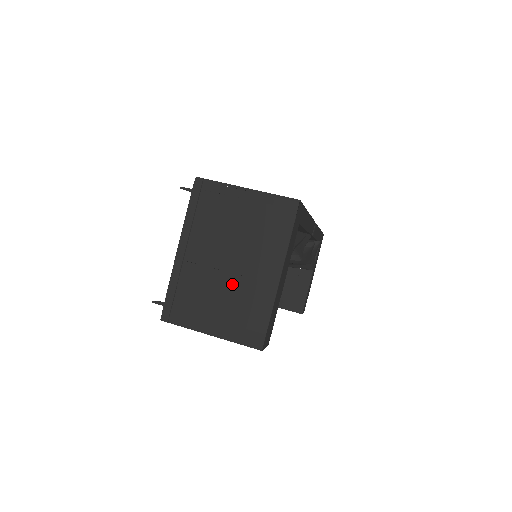
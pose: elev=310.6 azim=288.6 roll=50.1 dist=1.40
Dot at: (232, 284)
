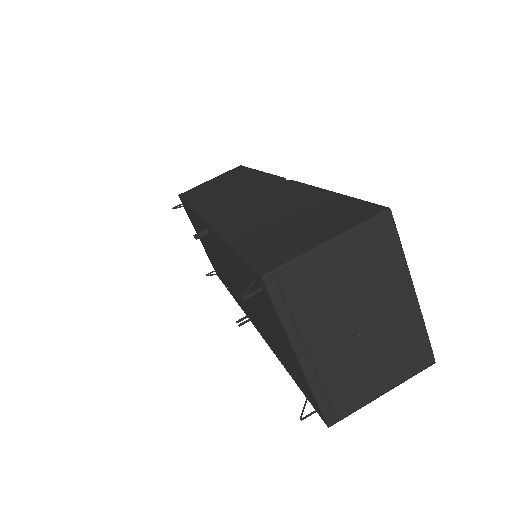
Dot at: (375, 339)
